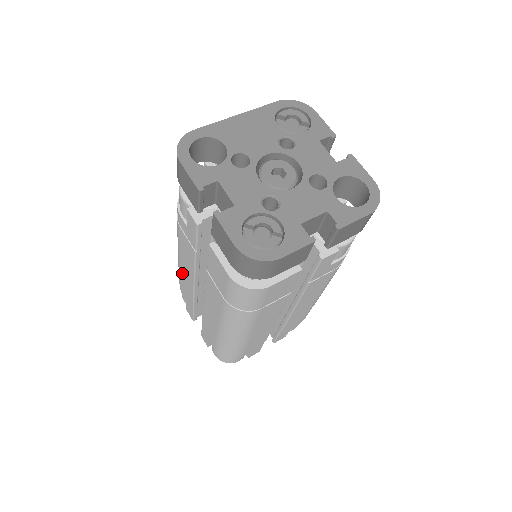
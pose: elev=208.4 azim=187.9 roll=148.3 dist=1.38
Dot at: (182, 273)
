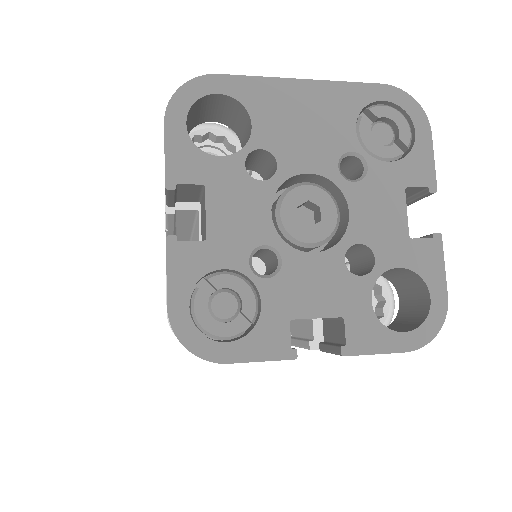
Dot at: occluded
